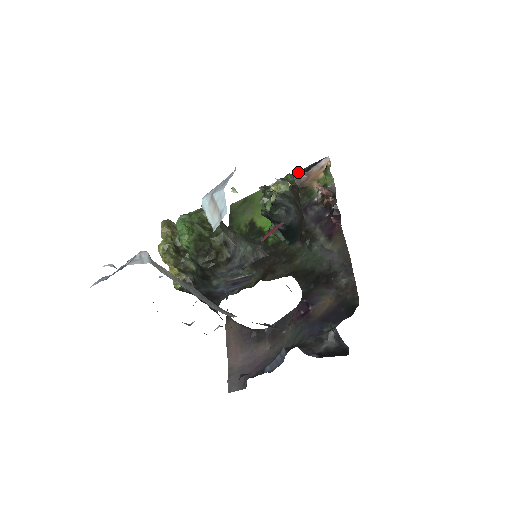
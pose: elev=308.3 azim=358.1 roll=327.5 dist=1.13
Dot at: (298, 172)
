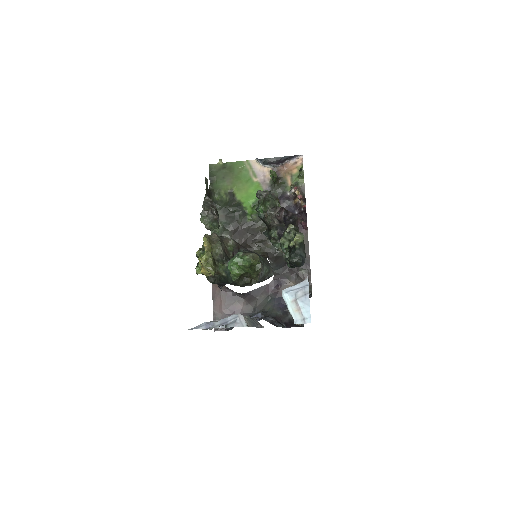
Dot at: (275, 159)
